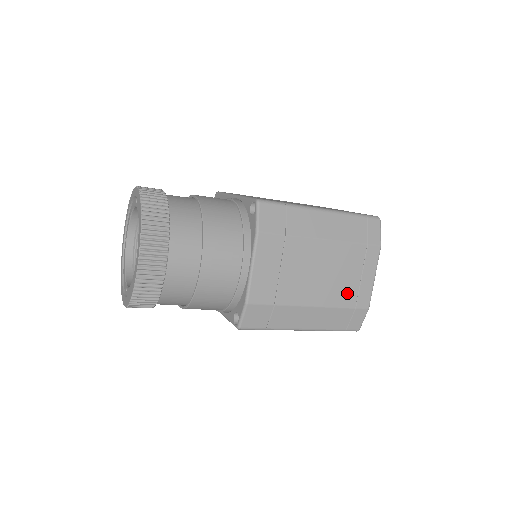
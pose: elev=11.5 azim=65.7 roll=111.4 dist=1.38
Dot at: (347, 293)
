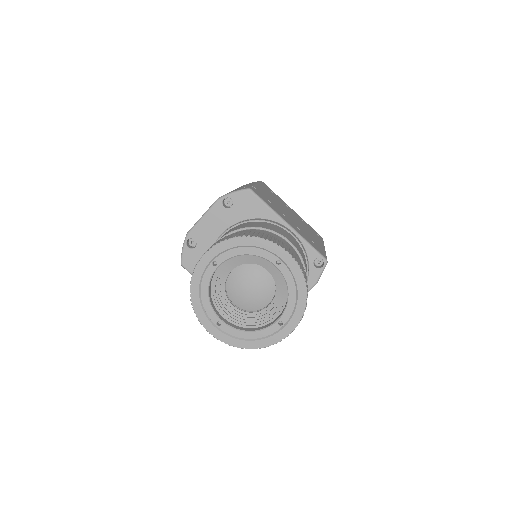
Dot at: occluded
